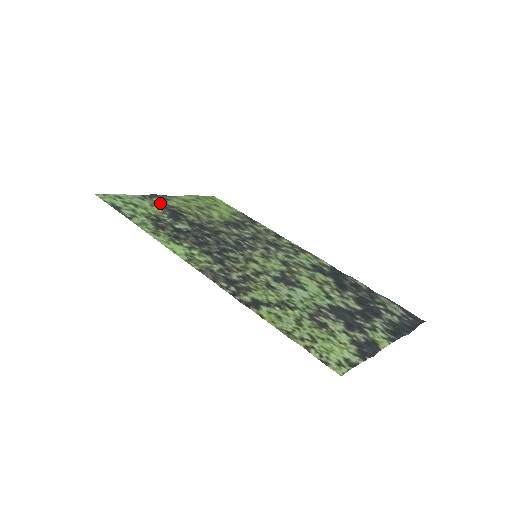
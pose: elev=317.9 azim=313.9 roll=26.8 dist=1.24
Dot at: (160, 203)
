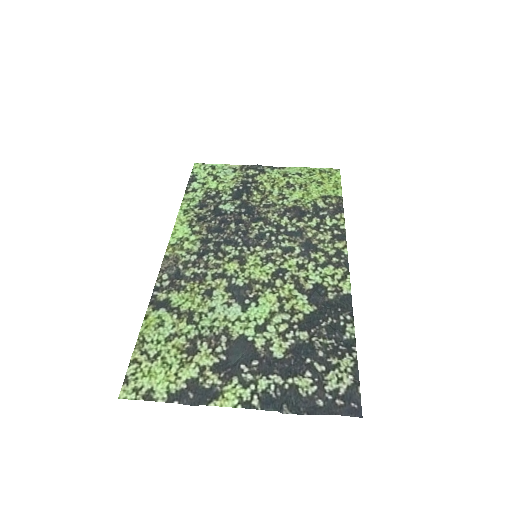
Dot at: (248, 176)
